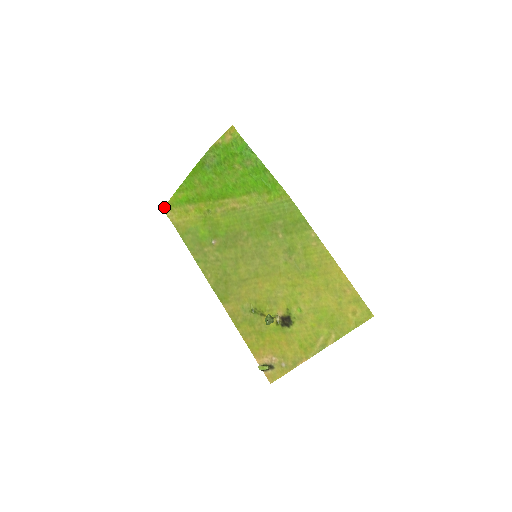
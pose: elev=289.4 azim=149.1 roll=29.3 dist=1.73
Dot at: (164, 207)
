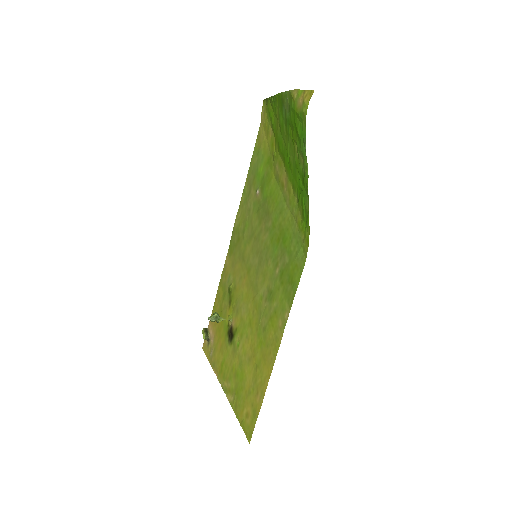
Dot at: (264, 100)
